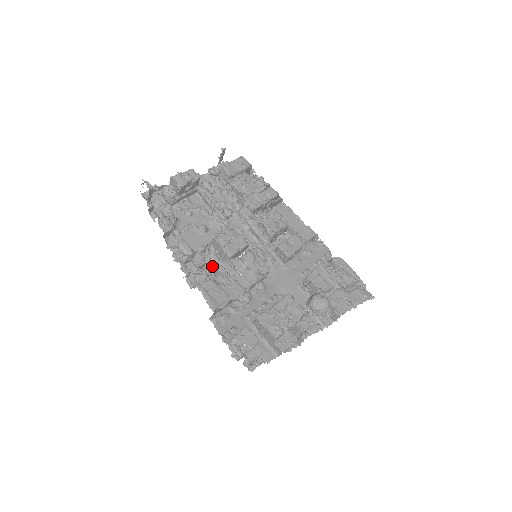
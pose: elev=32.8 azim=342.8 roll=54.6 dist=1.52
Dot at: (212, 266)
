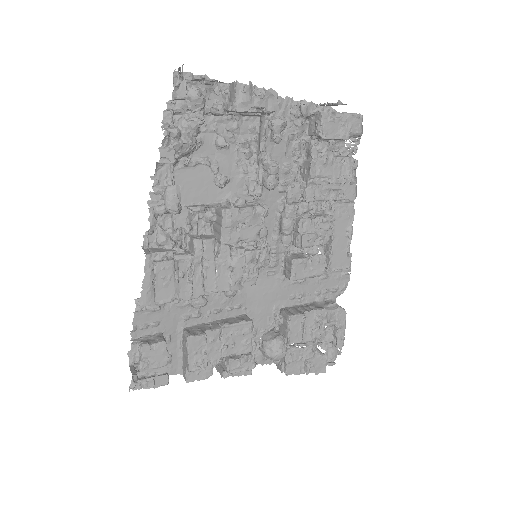
Dot at: (196, 229)
